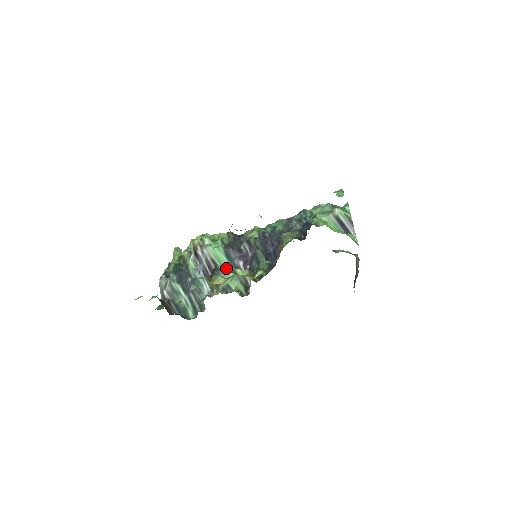
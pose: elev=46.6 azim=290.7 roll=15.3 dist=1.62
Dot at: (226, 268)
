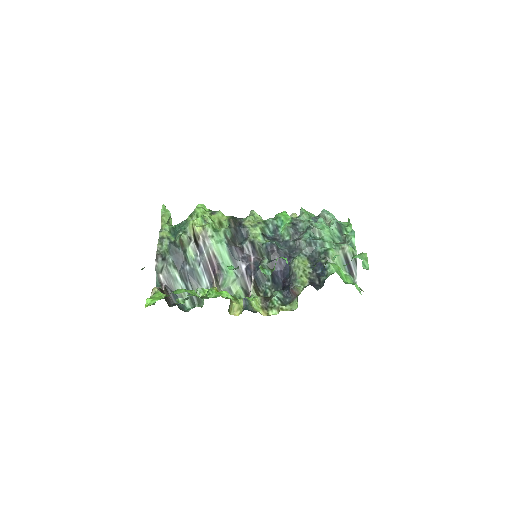
Dot at: occluded
